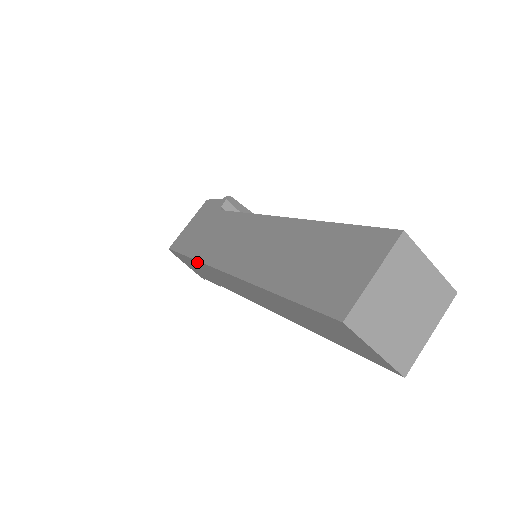
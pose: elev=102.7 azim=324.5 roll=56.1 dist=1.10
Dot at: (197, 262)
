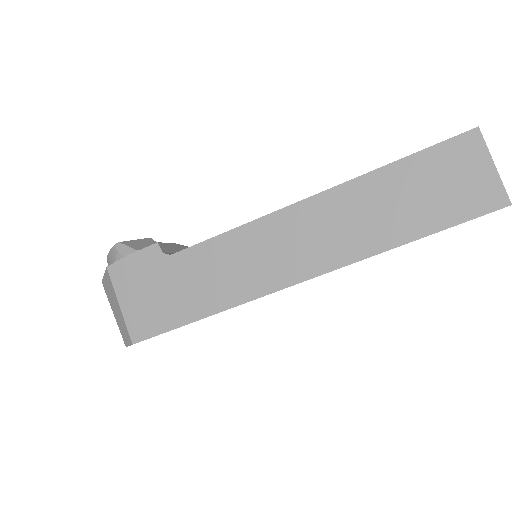
Dot at: occluded
